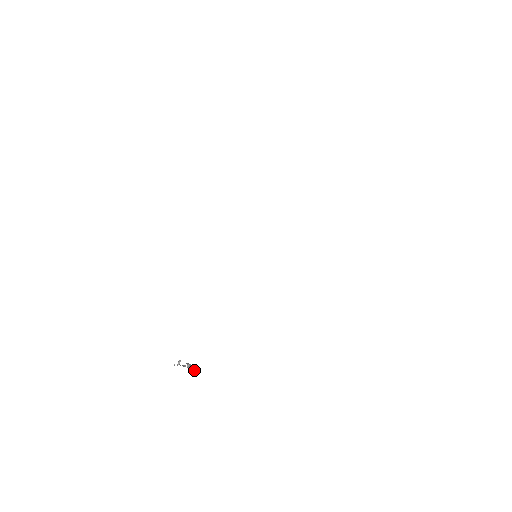
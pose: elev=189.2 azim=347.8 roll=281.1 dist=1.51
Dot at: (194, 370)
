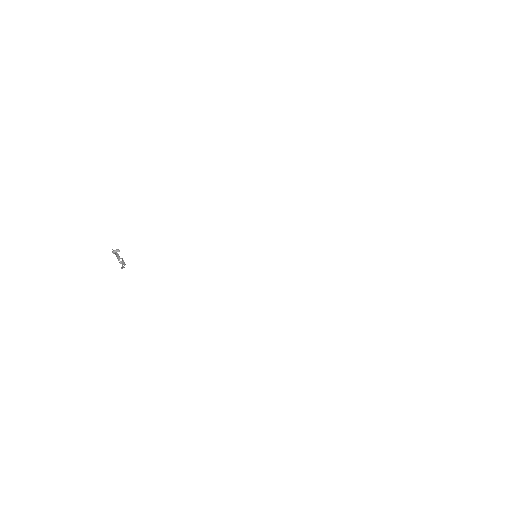
Dot at: (122, 268)
